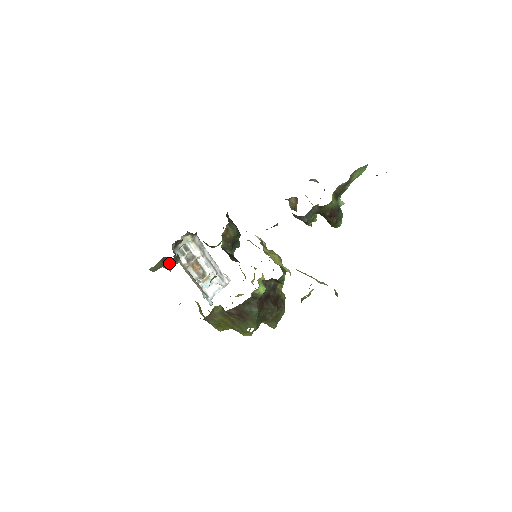
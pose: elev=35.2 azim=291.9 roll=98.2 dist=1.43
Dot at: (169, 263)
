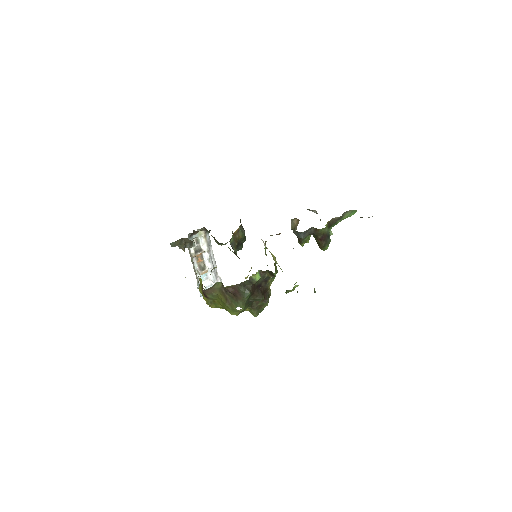
Dot at: (185, 244)
